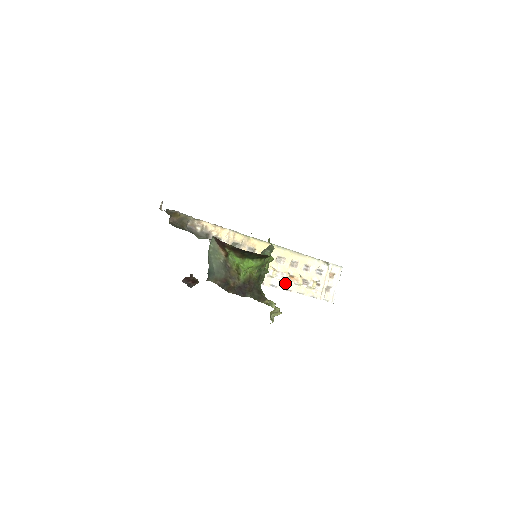
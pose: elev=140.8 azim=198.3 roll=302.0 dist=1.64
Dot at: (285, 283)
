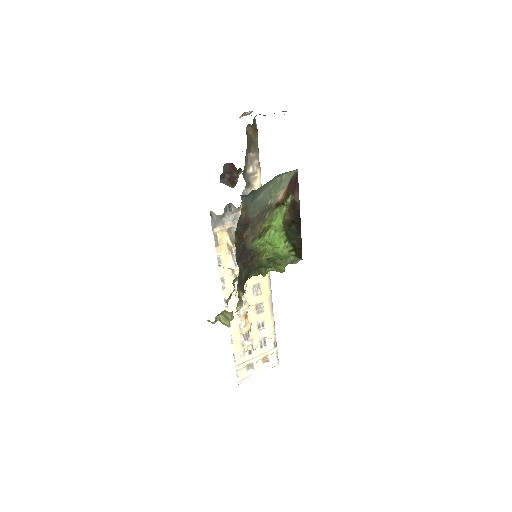
Dot at: (235, 313)
